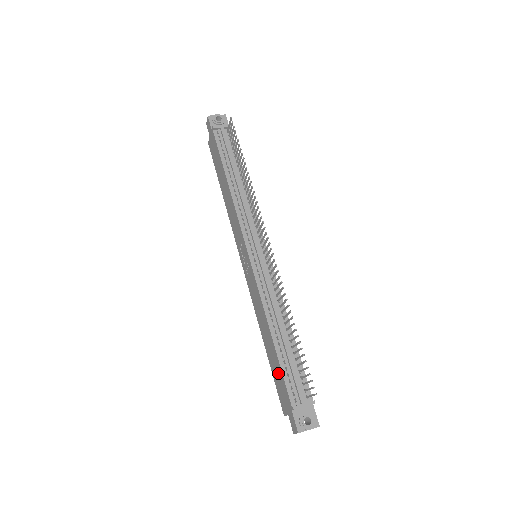
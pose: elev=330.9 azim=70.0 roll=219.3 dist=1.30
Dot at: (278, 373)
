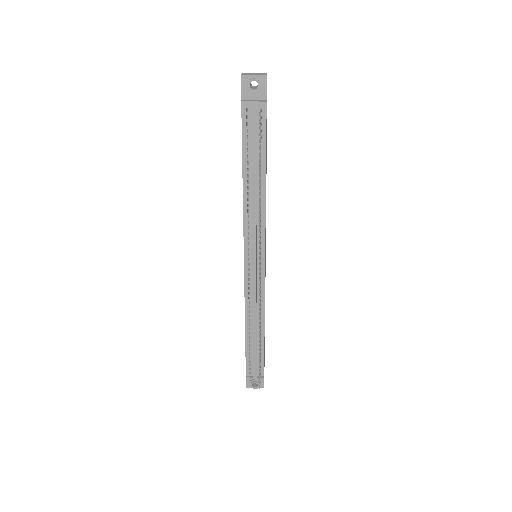
Dot at: occluded
